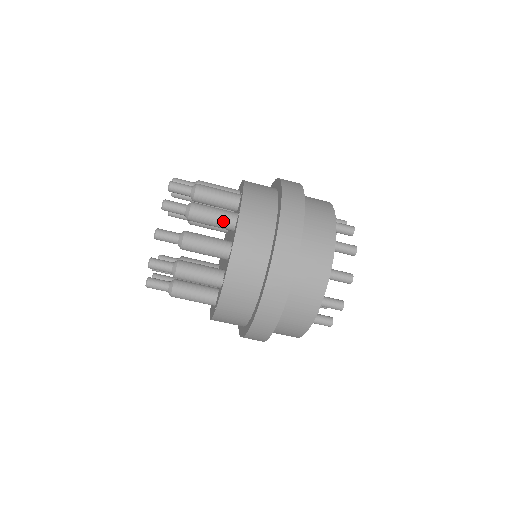
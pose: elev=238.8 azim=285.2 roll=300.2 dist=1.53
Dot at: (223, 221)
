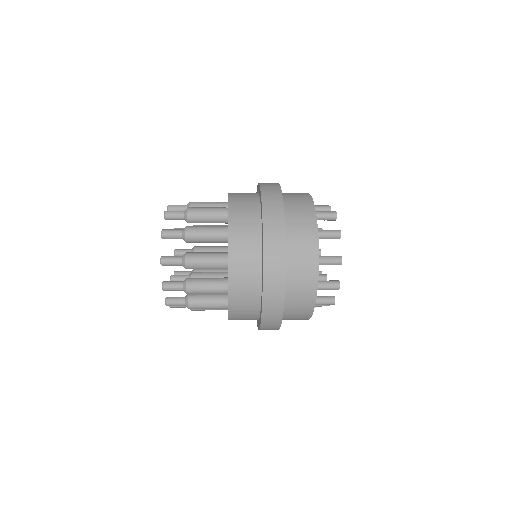
Dot at: (216, 267)
